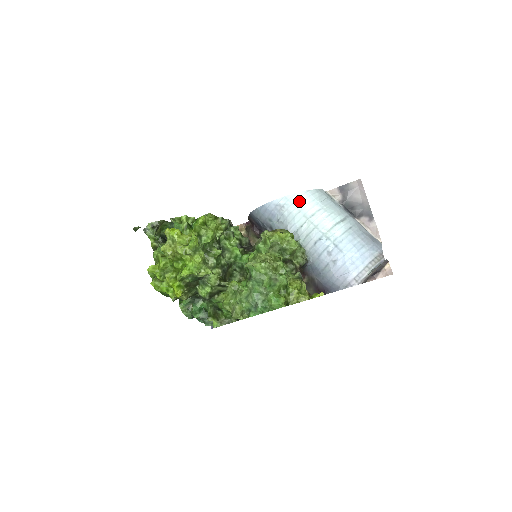
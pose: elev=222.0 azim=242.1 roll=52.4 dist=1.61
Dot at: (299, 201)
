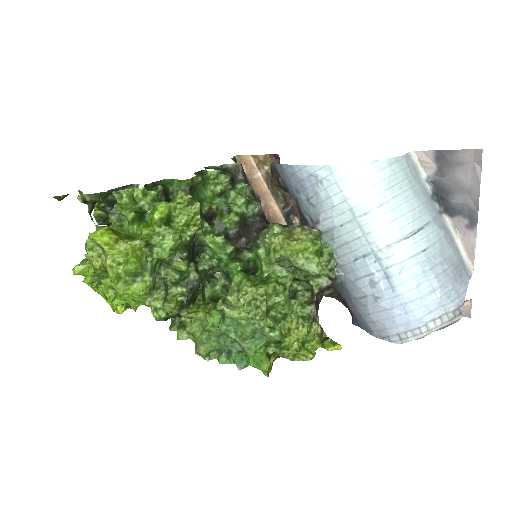
Dot at: (350, 180)
